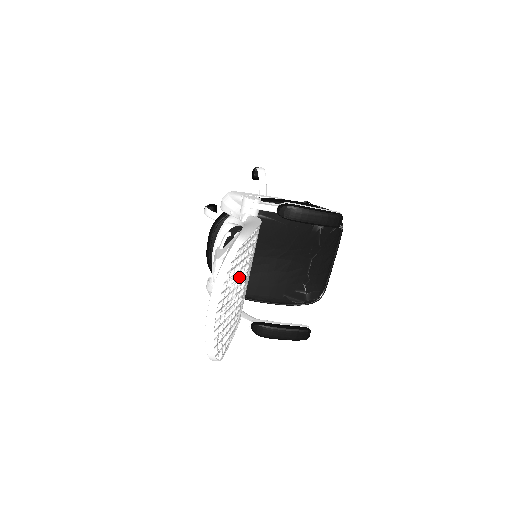
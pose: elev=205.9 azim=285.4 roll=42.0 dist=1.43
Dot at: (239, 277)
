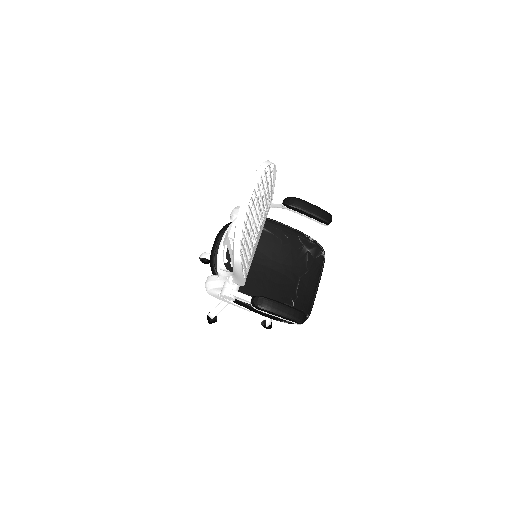
Dot at: (260, 210)
